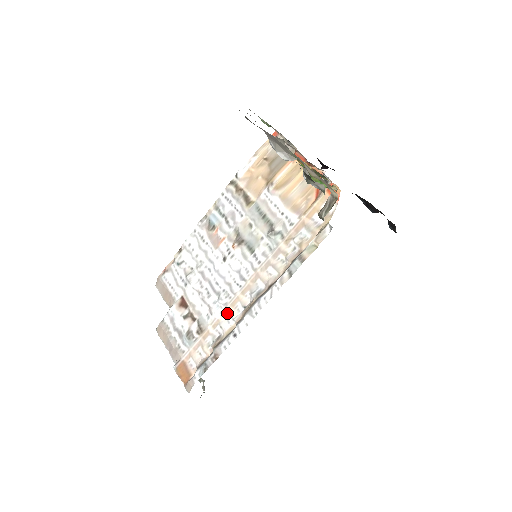
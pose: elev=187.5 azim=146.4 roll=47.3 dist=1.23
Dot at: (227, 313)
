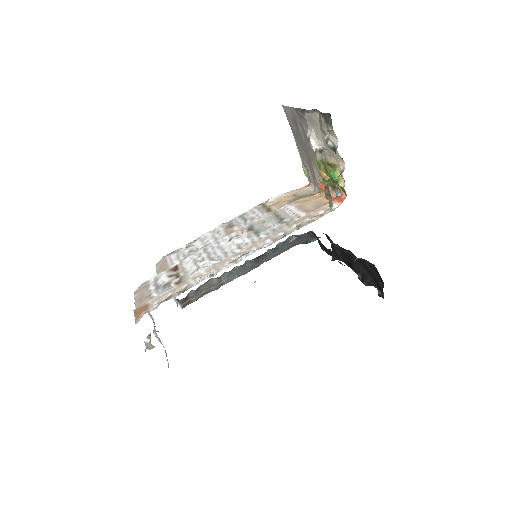
Dot at: (212, 269)
